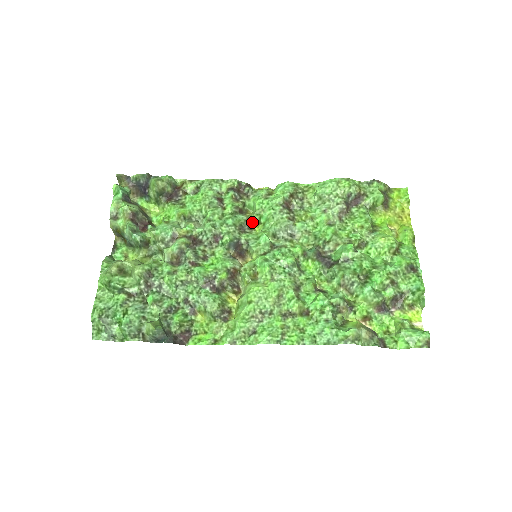
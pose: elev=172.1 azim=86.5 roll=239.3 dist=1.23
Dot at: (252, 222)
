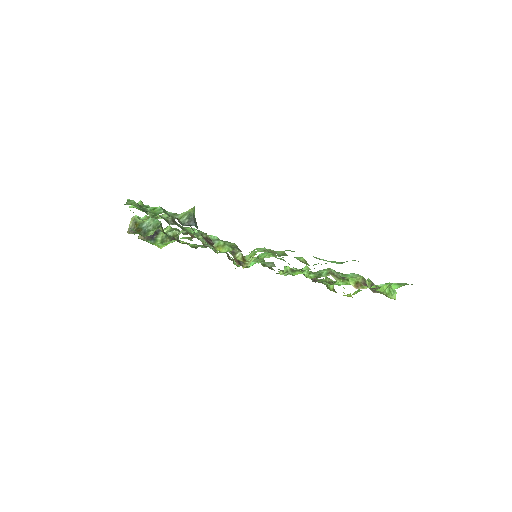
Dot at: occluded
